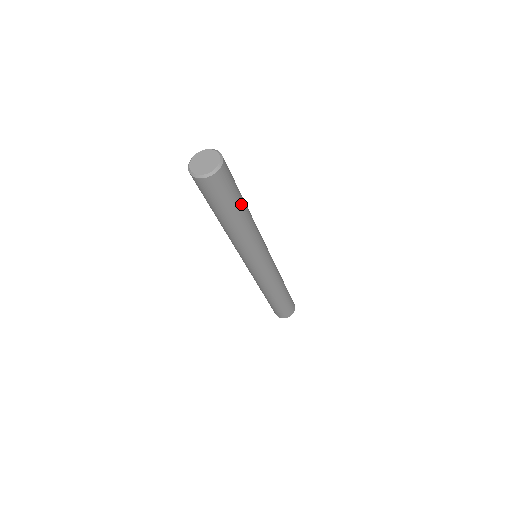
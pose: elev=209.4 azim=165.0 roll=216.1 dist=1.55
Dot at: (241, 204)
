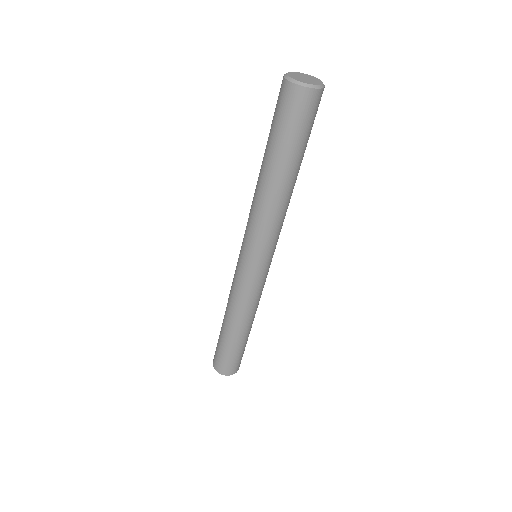
Dot at: (300, 159)
